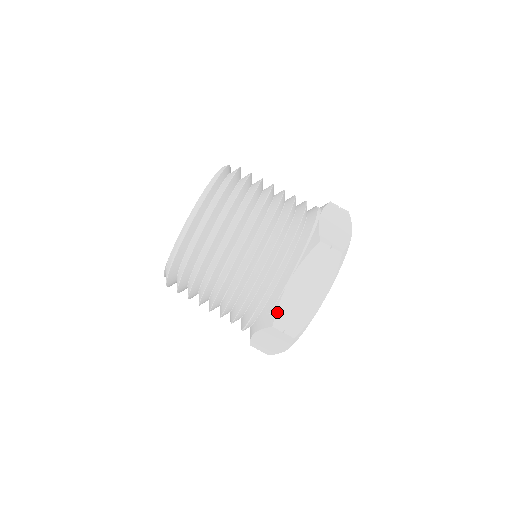
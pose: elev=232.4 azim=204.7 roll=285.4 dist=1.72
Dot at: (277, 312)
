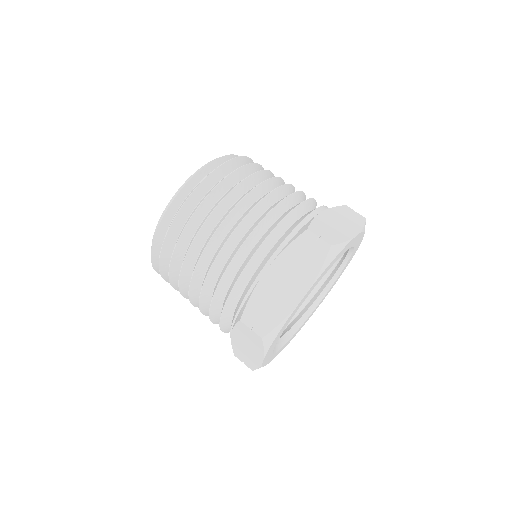
Dot at: (233, 349)
